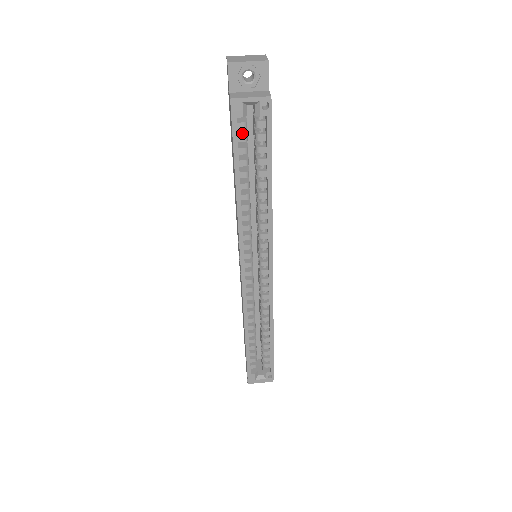
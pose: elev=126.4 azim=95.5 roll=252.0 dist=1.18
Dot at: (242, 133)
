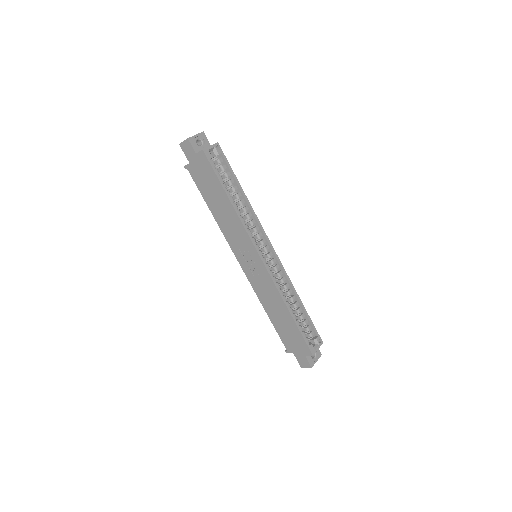
Dot at: occluded
